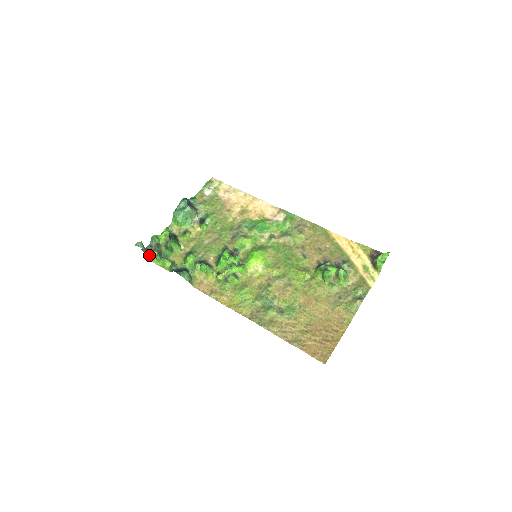
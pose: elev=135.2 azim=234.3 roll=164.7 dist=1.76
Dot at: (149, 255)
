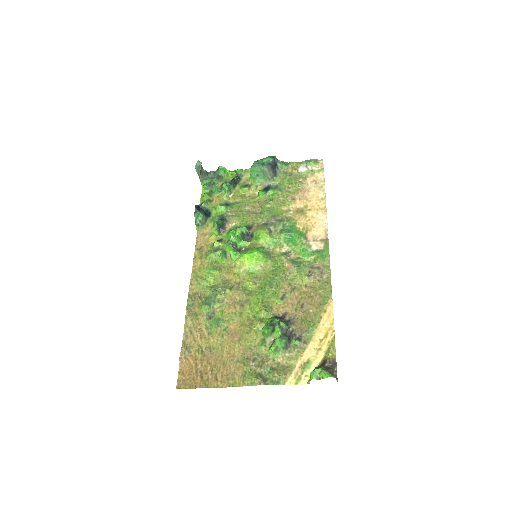
Dot at: (202, 178)
